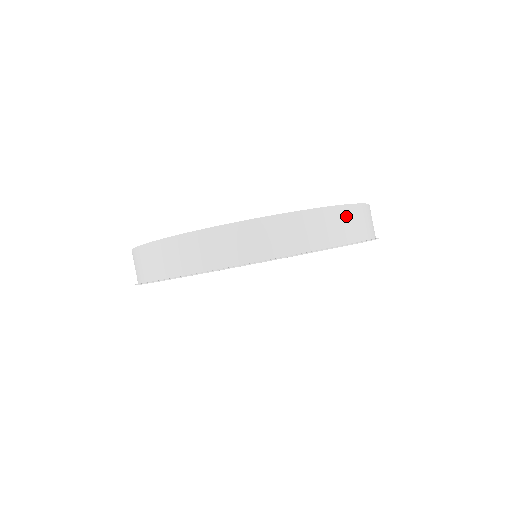
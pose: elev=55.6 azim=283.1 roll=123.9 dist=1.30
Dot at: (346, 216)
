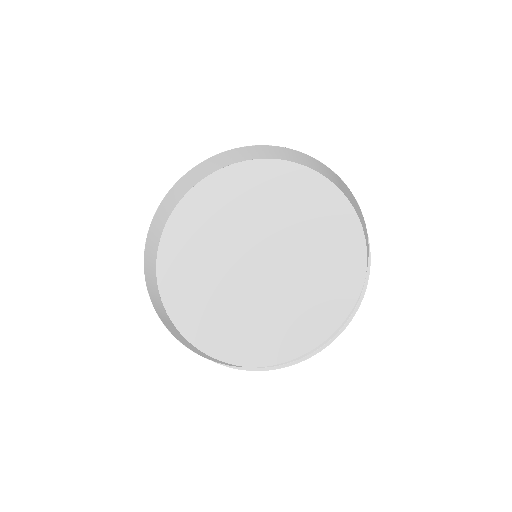
Dot at: (337, 330)
